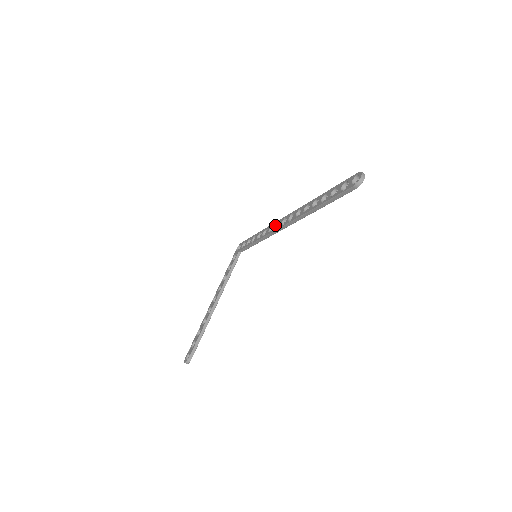
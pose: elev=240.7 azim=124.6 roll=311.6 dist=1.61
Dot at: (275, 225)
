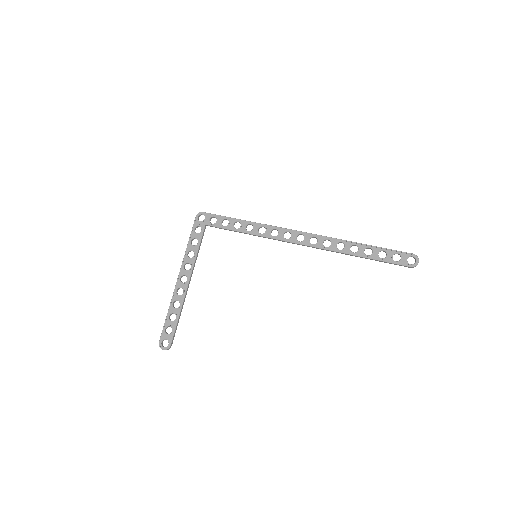
Dot at: (284, 233)
